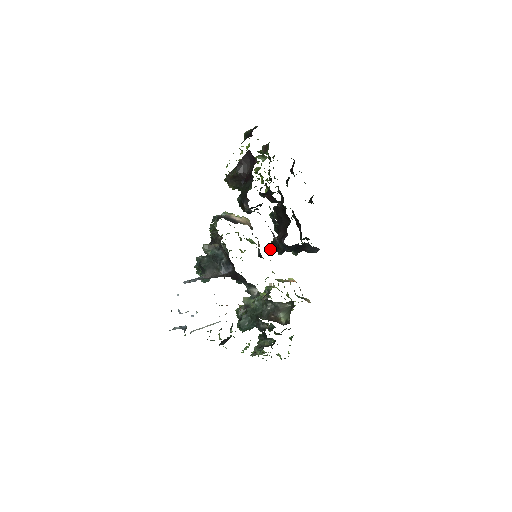
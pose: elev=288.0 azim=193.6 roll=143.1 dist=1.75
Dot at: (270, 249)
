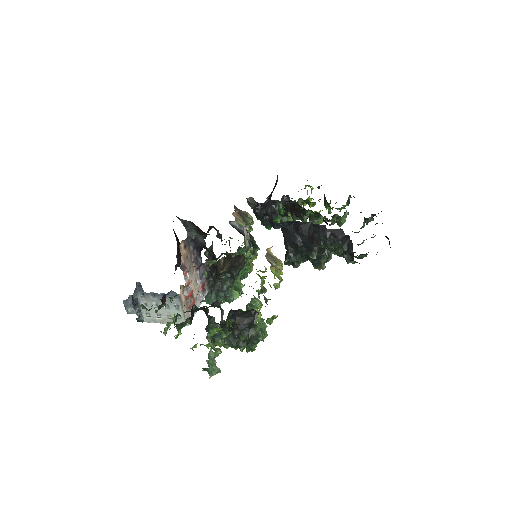
Dot at: occluded
